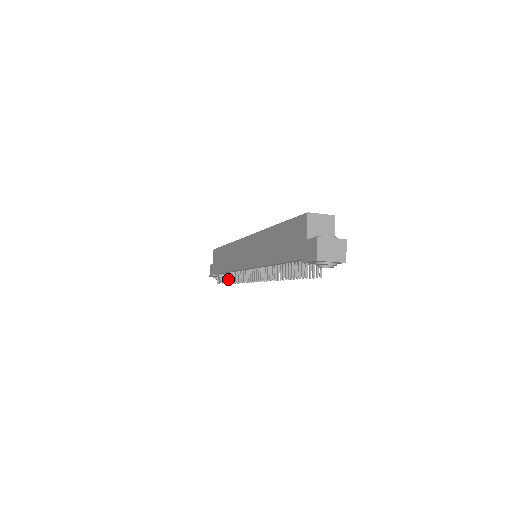
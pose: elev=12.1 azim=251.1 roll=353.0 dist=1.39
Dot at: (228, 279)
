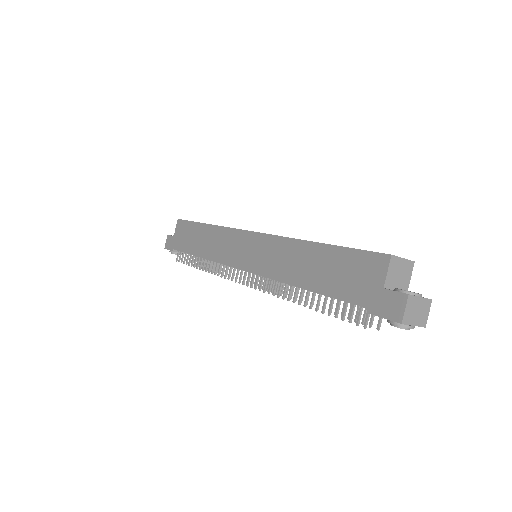
Dot at: (200, 265)
